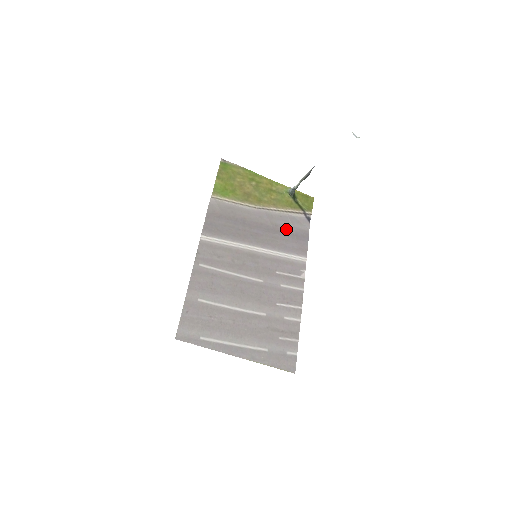
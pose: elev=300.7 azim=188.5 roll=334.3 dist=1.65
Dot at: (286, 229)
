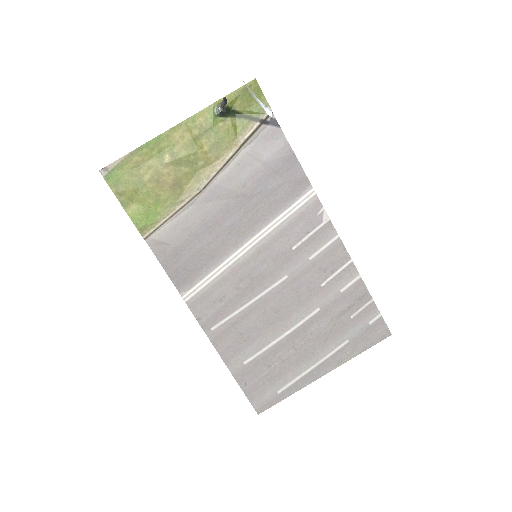
Dot at: (259, 176)
